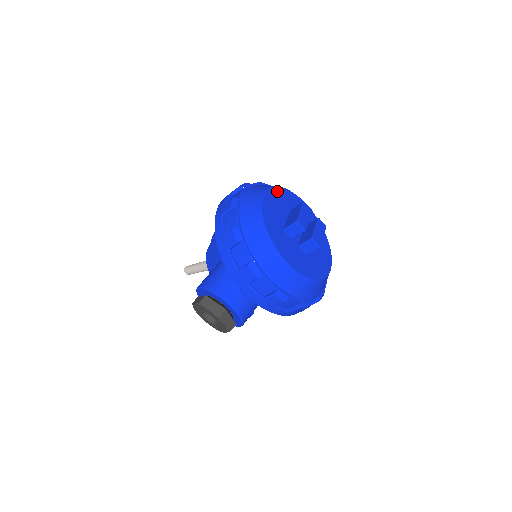
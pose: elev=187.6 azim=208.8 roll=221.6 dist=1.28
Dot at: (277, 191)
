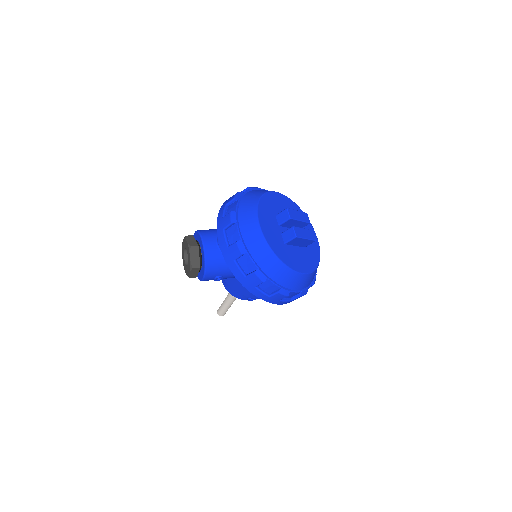
Dot at: (293, 204)
